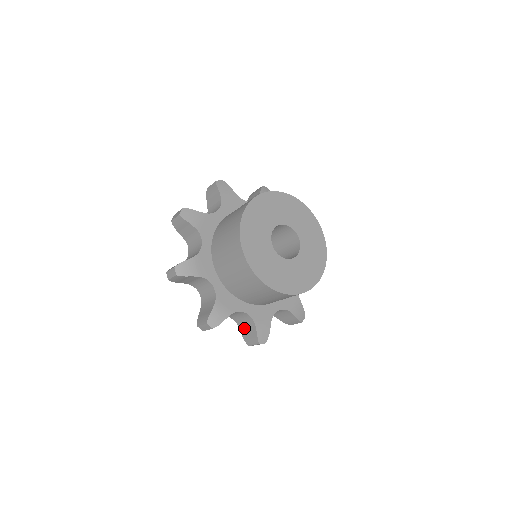
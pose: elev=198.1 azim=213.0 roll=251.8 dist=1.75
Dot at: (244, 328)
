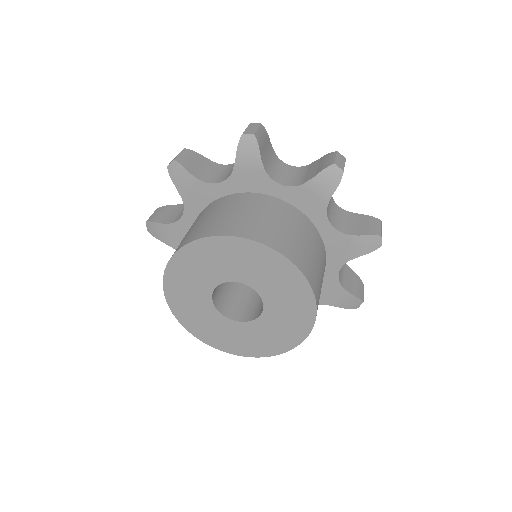
Dot at: occluded
